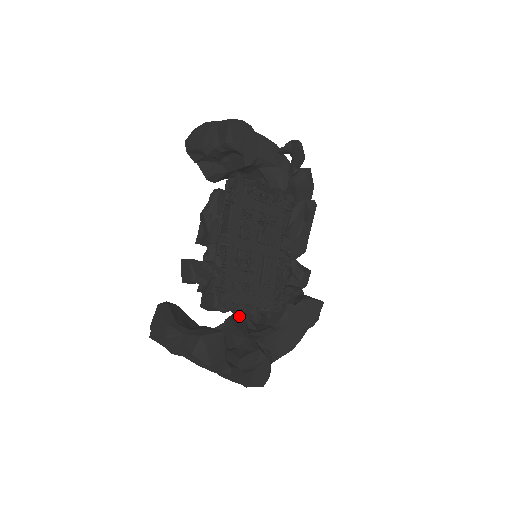
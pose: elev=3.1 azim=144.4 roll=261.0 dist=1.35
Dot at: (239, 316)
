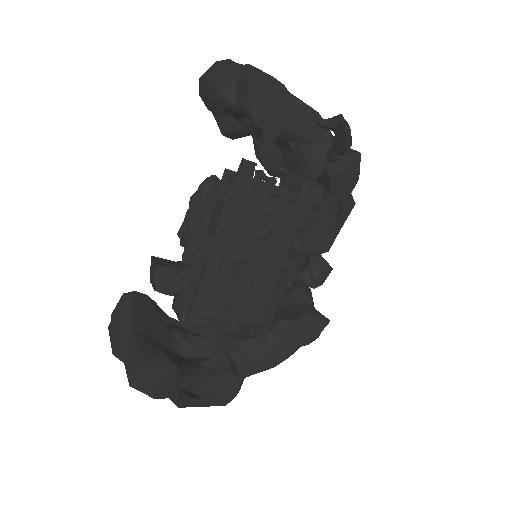
Dot at: occluded
